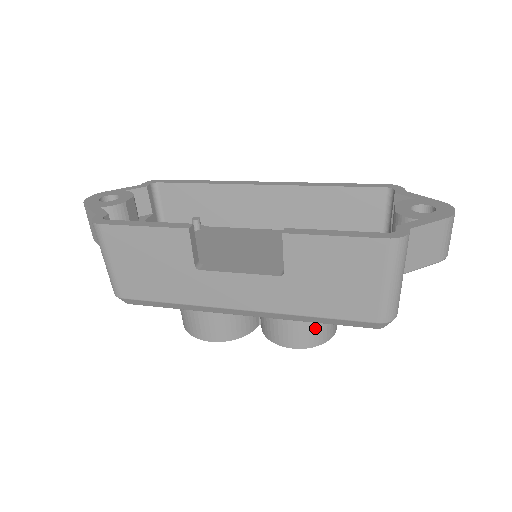
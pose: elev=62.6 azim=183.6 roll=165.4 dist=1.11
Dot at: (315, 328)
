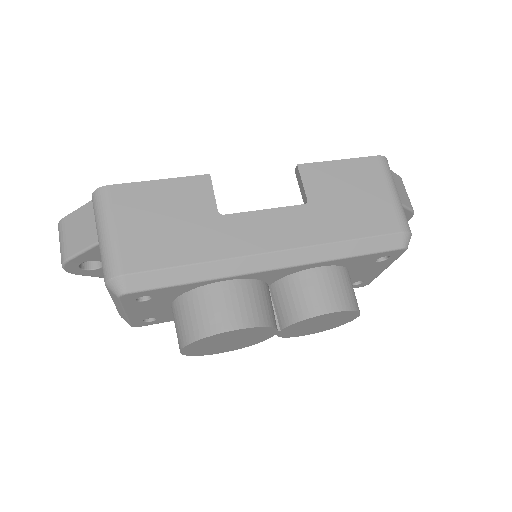
Dot at: (345, 286)
